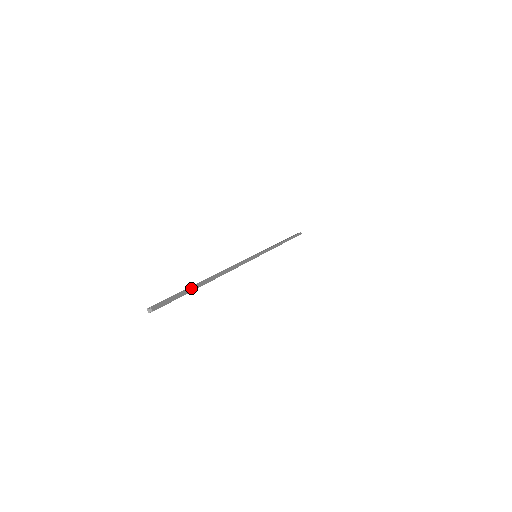
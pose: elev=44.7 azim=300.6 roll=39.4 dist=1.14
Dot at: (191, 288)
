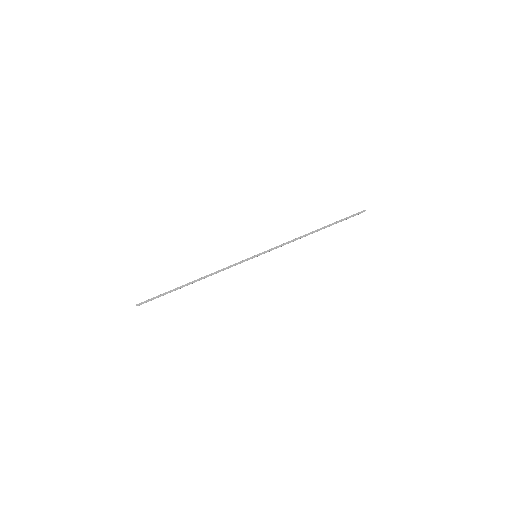
Dot at: (169, 291)
